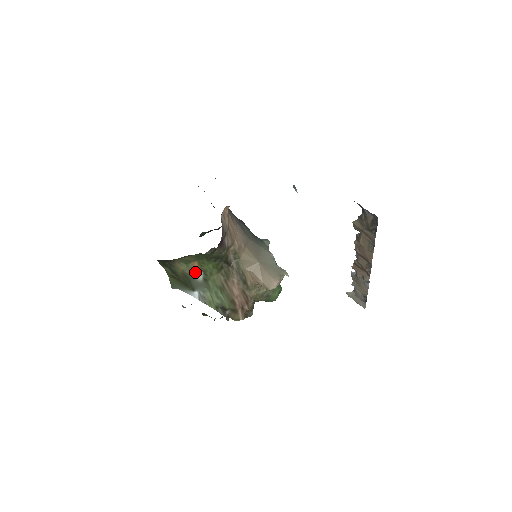
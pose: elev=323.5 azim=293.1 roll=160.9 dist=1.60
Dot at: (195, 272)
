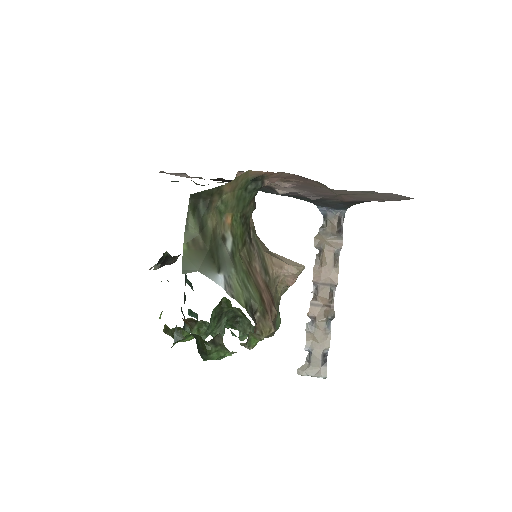
Dot at: (225, 235)
